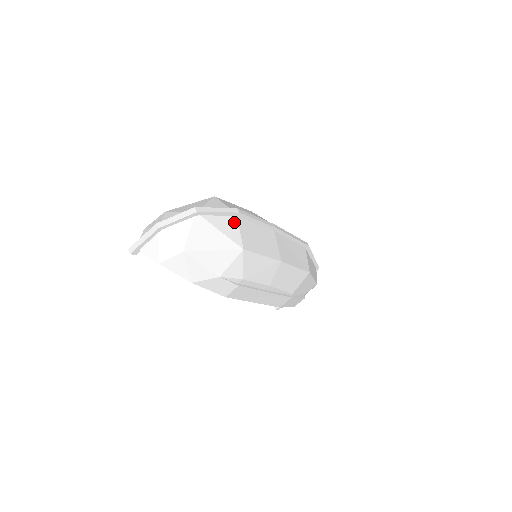
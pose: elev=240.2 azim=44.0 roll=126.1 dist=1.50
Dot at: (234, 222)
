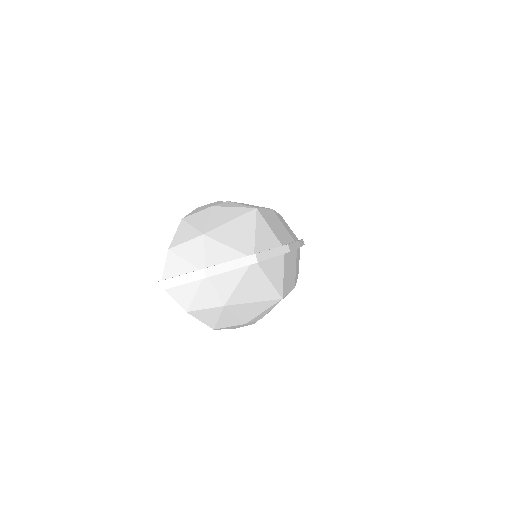
Dot at: (281, 263)
